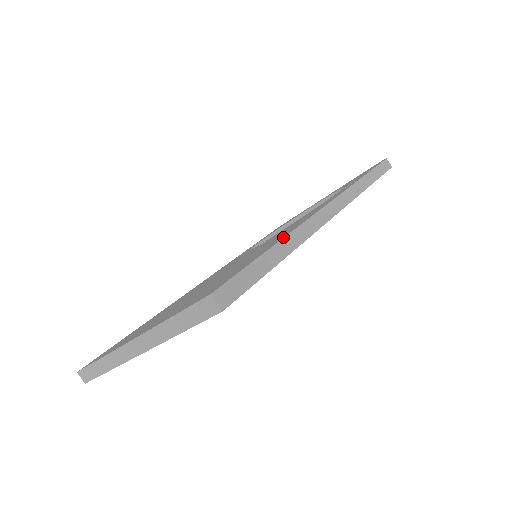
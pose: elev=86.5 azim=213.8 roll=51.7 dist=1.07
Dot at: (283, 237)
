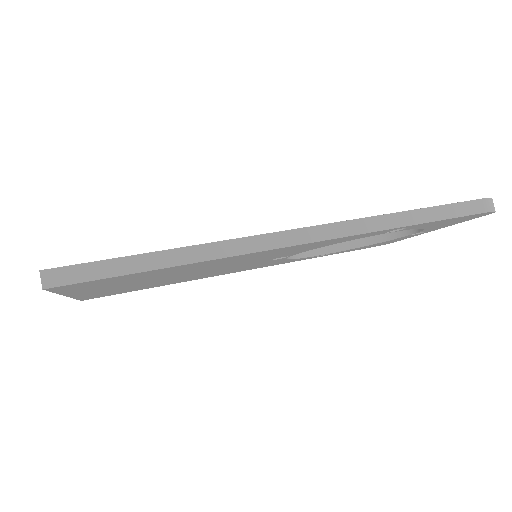
Dot at: occluded
